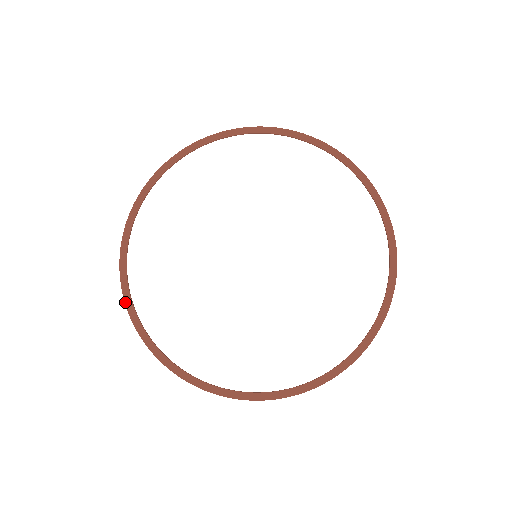
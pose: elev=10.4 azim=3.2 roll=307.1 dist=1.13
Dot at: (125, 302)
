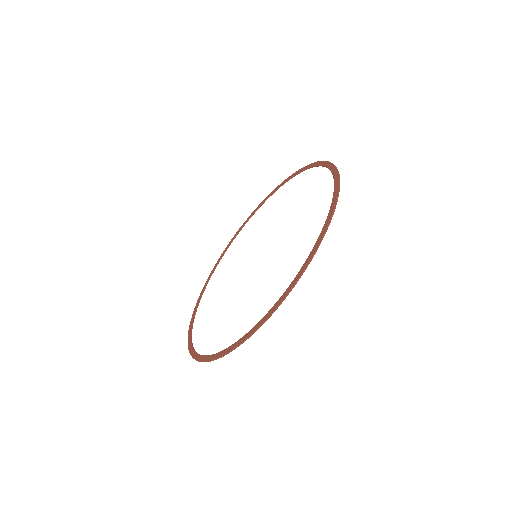
Dot at: (205, 285)
